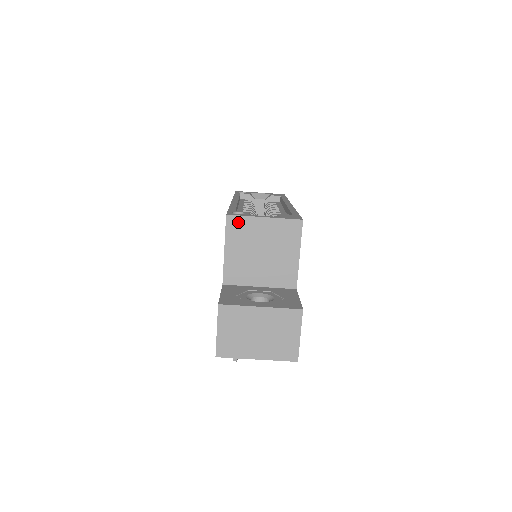
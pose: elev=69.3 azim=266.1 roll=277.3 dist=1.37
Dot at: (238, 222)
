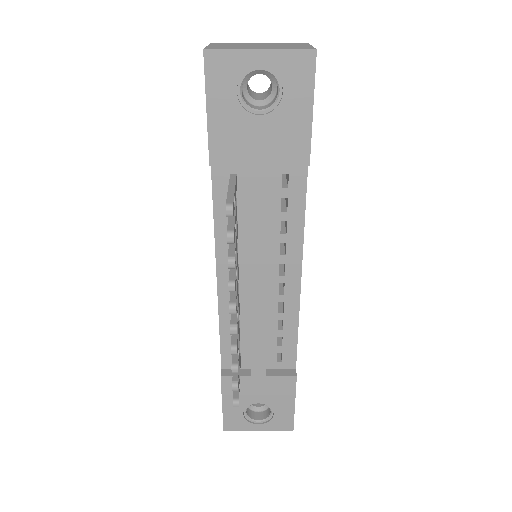
Dot at: occluded
